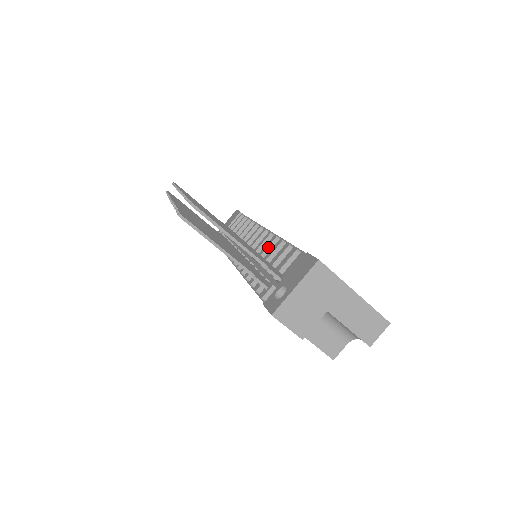
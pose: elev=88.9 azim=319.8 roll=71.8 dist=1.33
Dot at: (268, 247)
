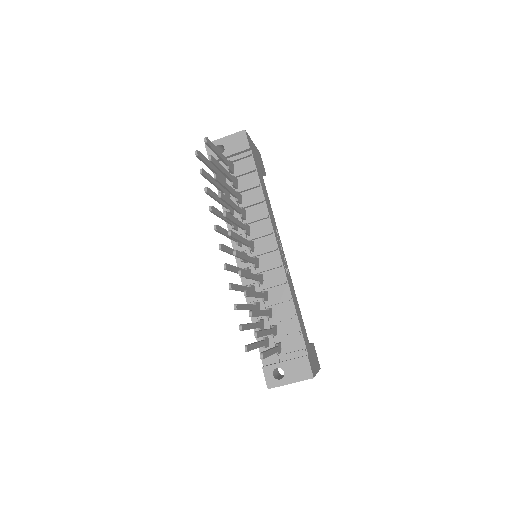
Dot at: (275, 286)
